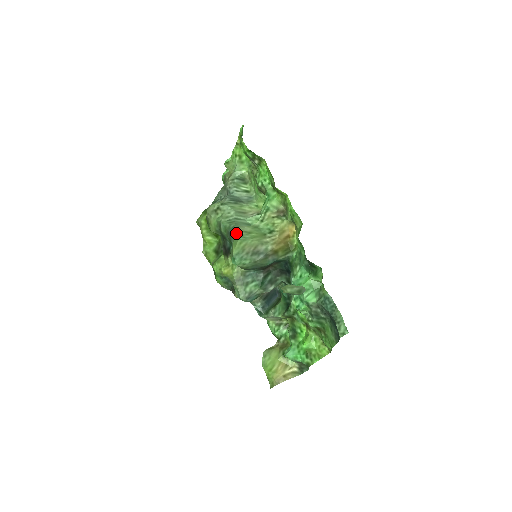
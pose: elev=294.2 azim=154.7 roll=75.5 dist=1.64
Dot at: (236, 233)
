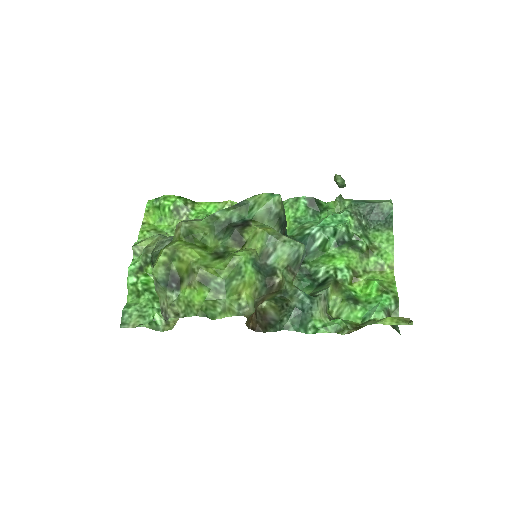
Dot at: (244, 200)
